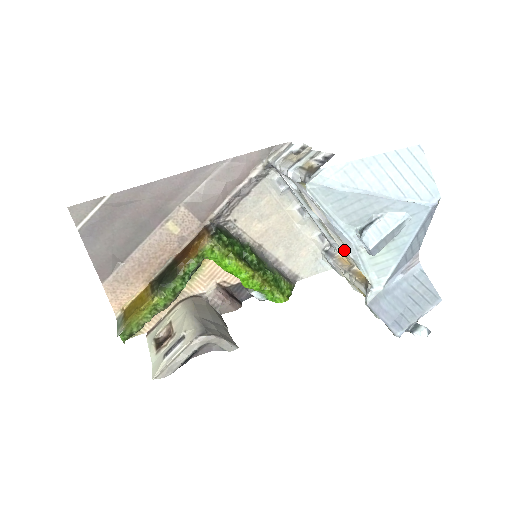
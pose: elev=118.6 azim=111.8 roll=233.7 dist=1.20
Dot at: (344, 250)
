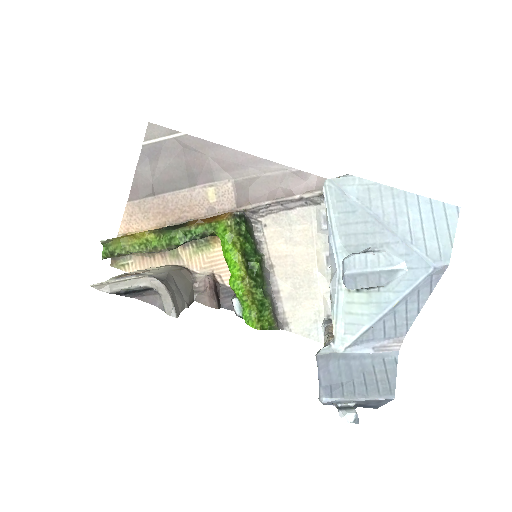
Dot at: occluded
